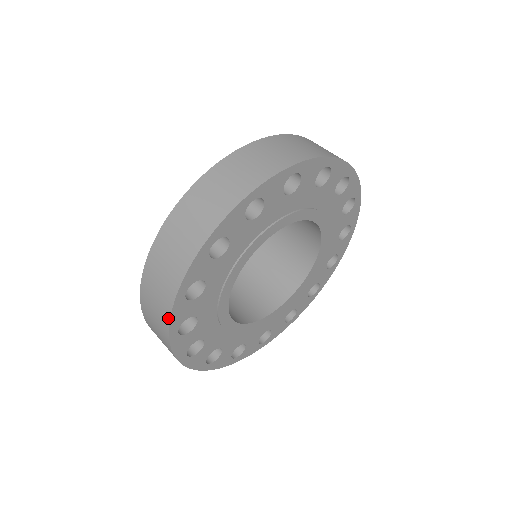
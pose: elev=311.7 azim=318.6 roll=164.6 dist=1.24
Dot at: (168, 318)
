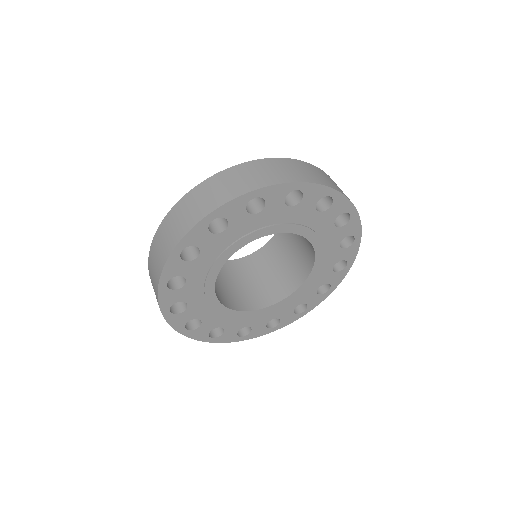
Dot at: (186, 231)
